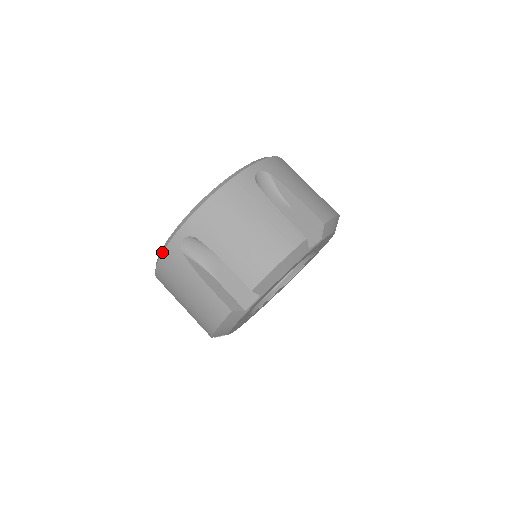
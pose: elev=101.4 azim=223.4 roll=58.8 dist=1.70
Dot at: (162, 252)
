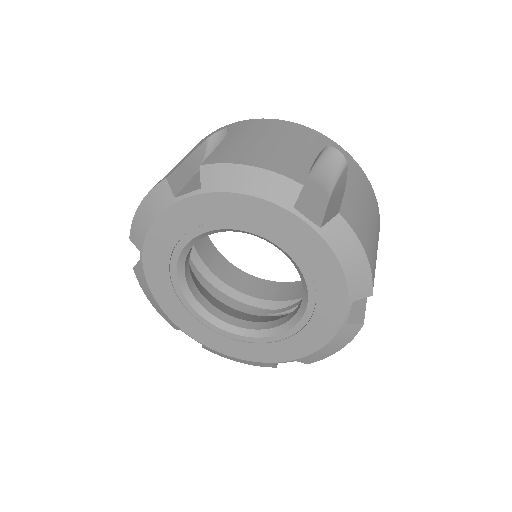
Dot at: occluded
